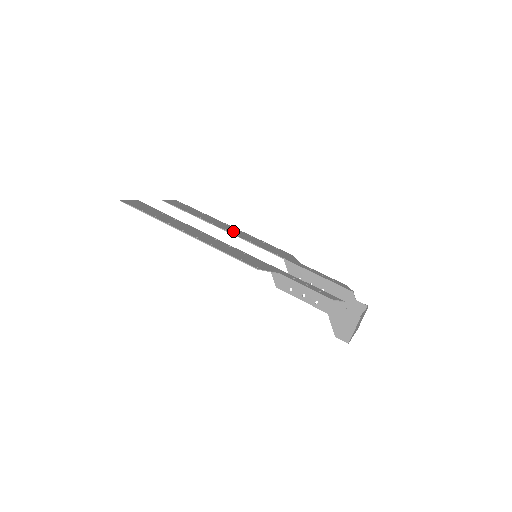
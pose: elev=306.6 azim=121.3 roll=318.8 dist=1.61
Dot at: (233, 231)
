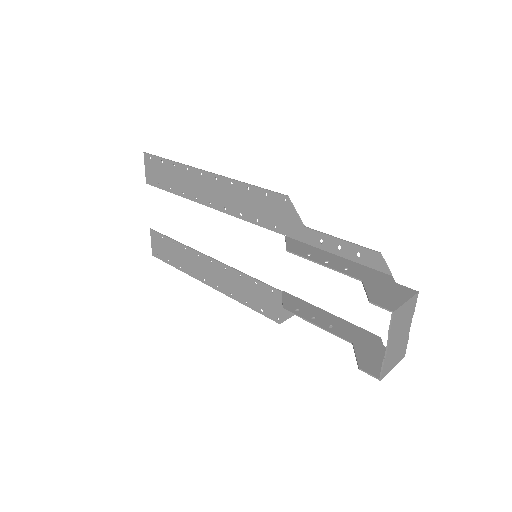
Dot at: (218, 271)
